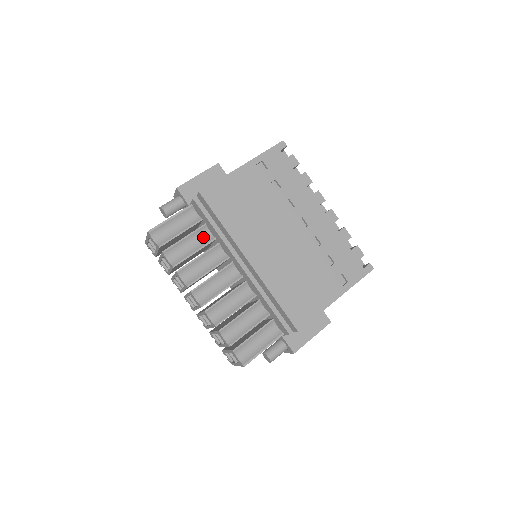
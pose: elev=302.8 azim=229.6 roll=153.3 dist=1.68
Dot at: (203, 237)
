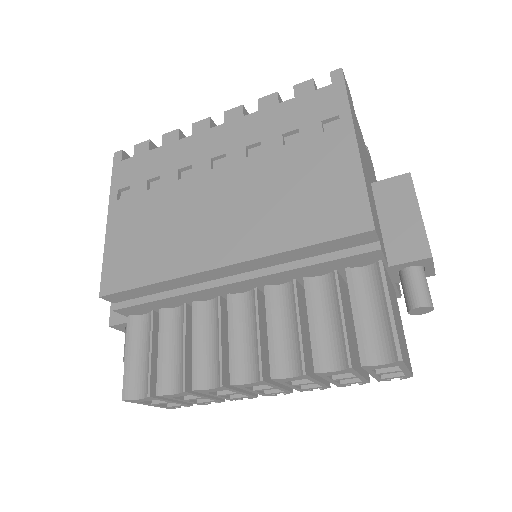
Dot at: (175, 322)
